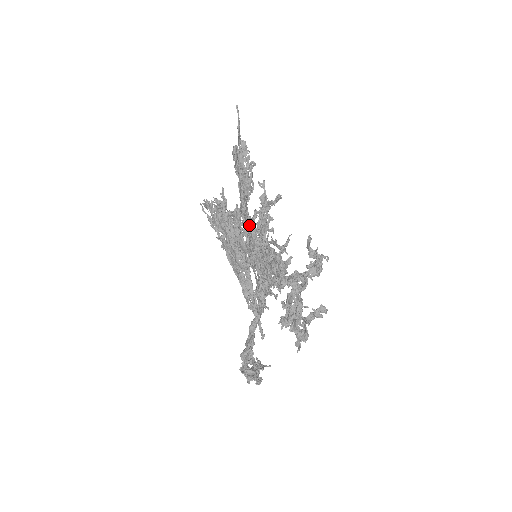
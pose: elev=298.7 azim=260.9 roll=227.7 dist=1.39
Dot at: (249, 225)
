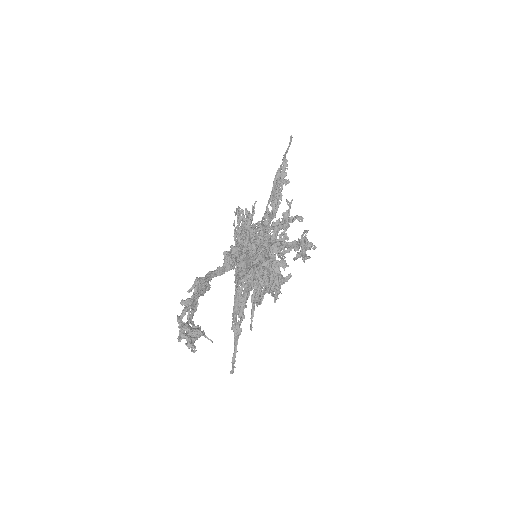
Dot at: occluded
